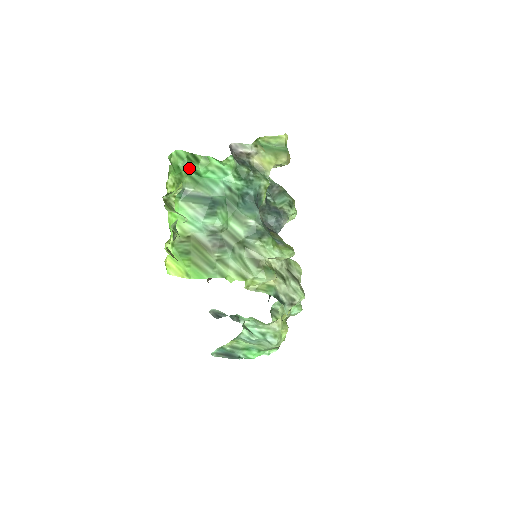
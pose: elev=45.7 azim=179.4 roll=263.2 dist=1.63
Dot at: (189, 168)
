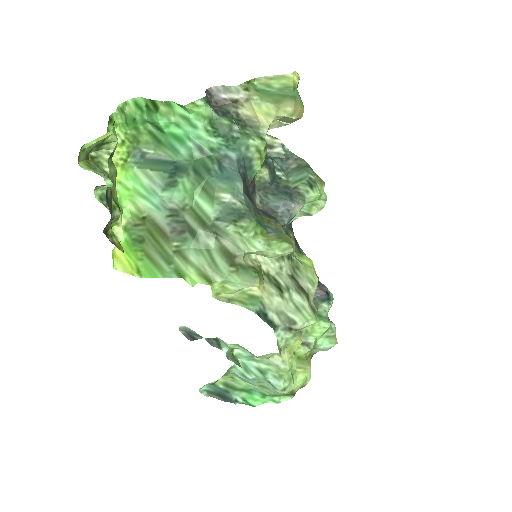
Dot at: (148, 121)
